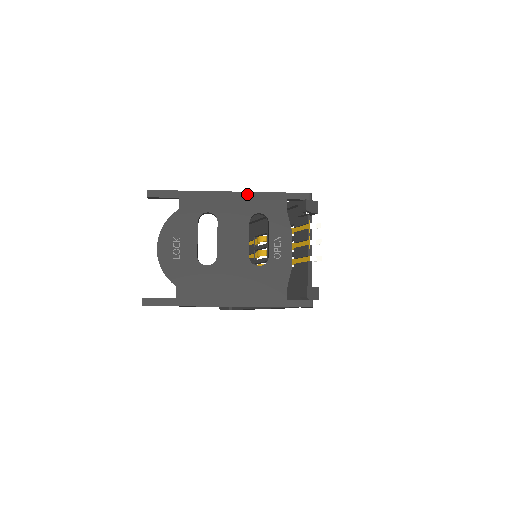
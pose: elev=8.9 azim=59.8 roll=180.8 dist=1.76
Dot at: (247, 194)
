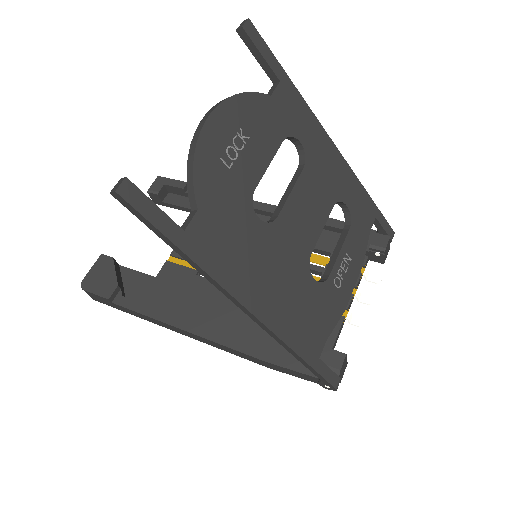
Dot at: (348, 168)
